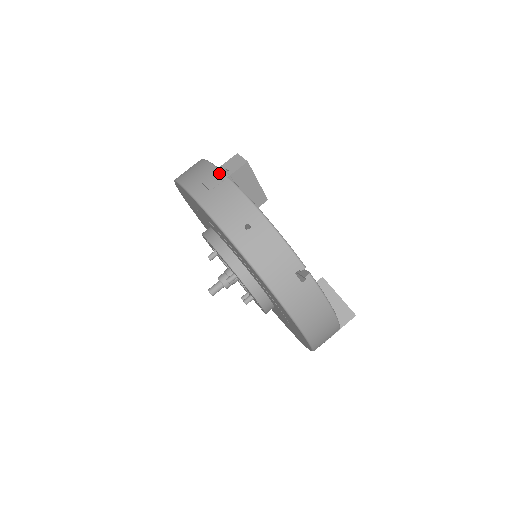
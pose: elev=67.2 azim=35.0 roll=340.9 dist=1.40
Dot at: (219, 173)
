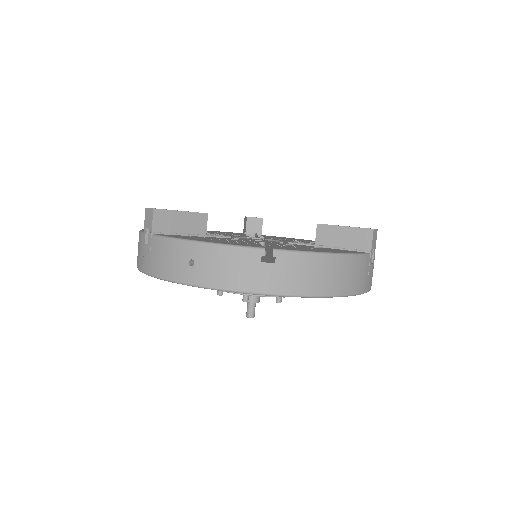
Dot at: (147, 237)
